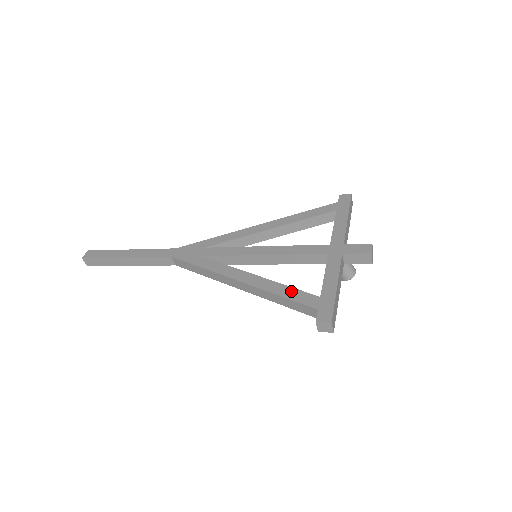
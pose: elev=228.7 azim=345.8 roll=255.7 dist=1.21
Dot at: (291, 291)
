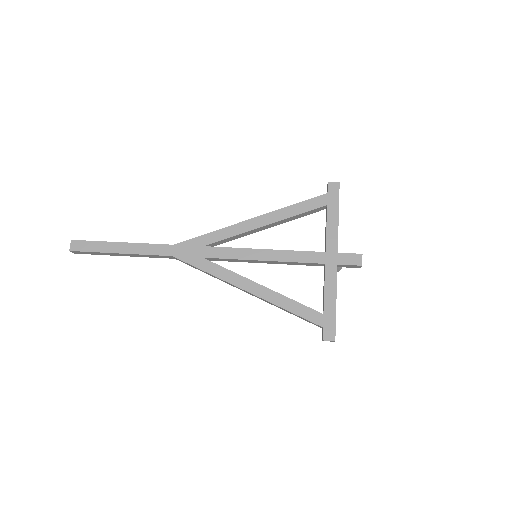
Dot at: (298, 307)
